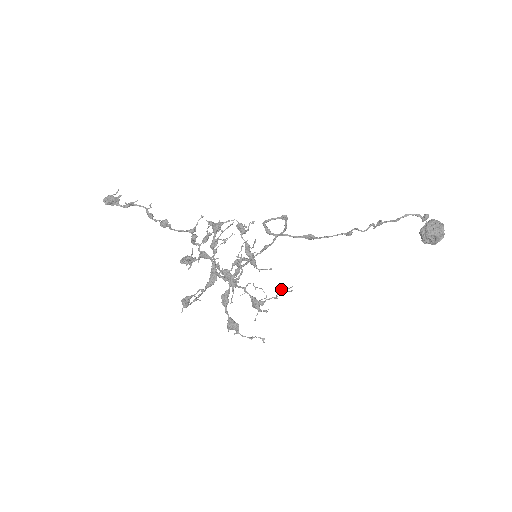
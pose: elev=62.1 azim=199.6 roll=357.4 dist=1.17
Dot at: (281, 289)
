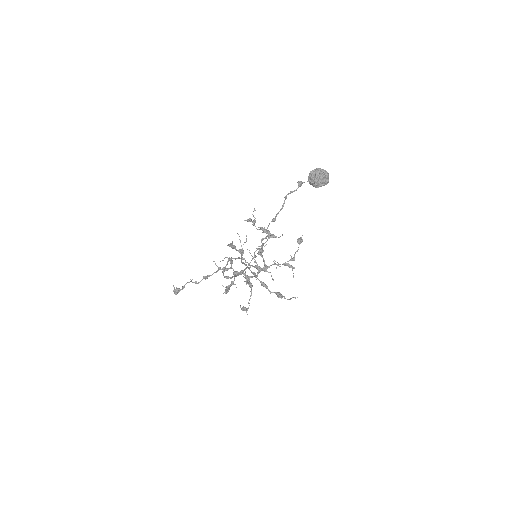
Dot at: (297, 242)
